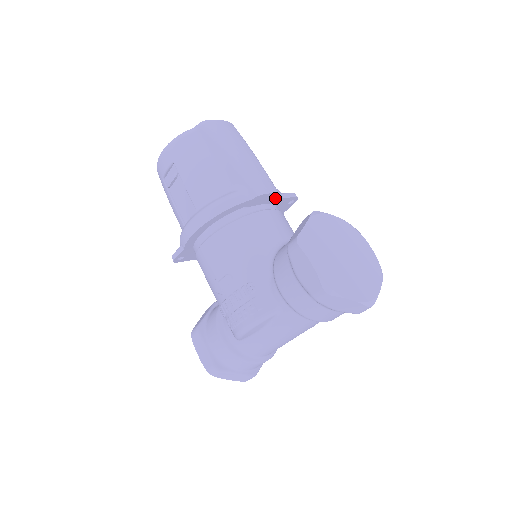
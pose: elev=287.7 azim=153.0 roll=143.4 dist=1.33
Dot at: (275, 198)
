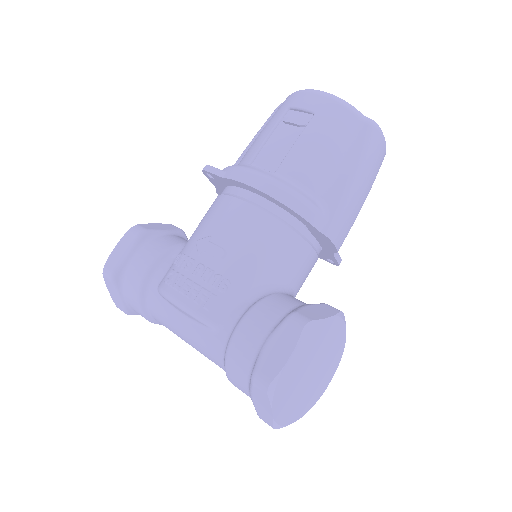
Dot at: (330, 249)
